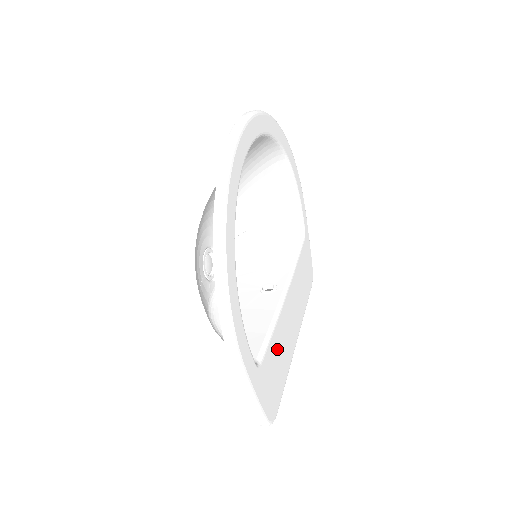
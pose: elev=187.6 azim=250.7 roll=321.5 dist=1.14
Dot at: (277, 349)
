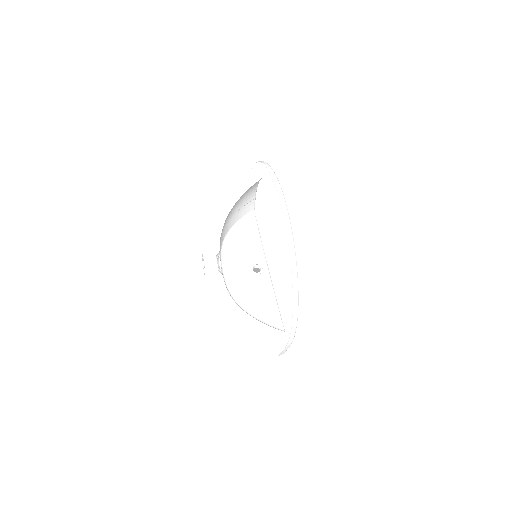
Dot at: occluded
